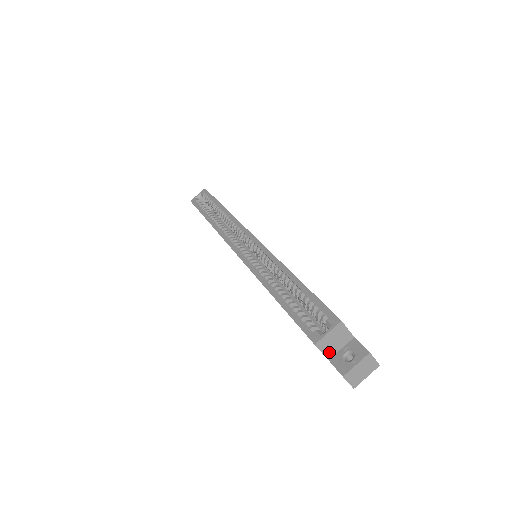
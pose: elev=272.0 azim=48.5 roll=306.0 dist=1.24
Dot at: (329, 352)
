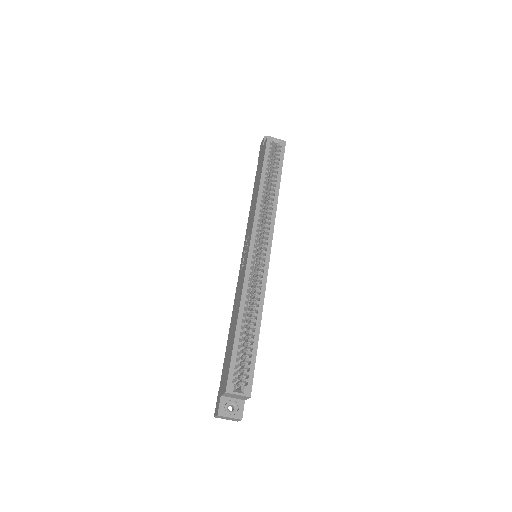
Dot at: (226, 395)
